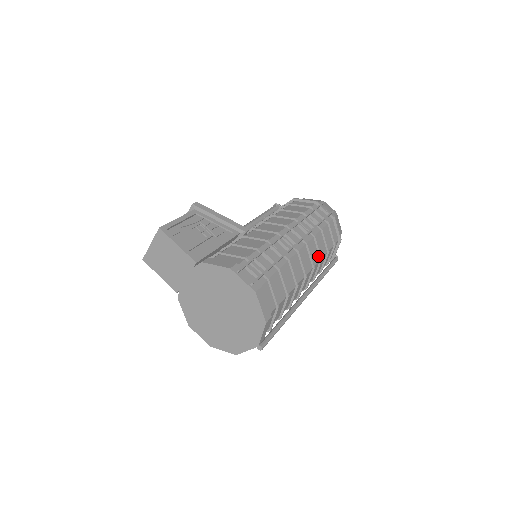
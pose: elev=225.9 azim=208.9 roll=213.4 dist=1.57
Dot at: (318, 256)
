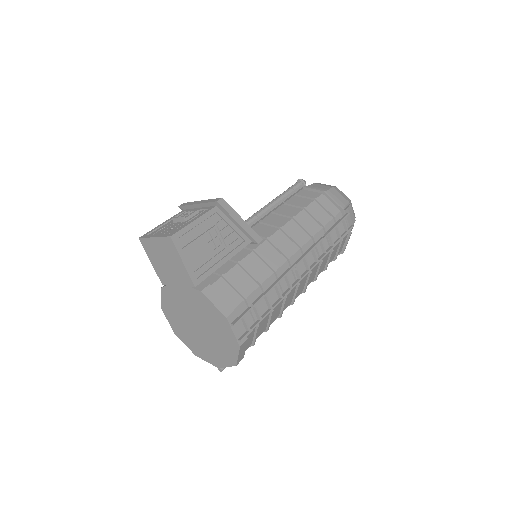
Dot at: (314, 277)
